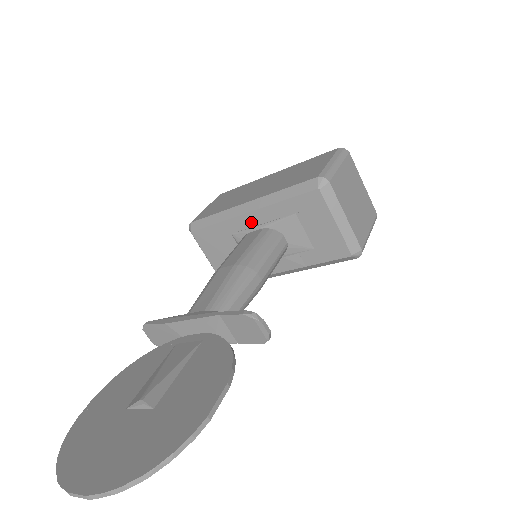
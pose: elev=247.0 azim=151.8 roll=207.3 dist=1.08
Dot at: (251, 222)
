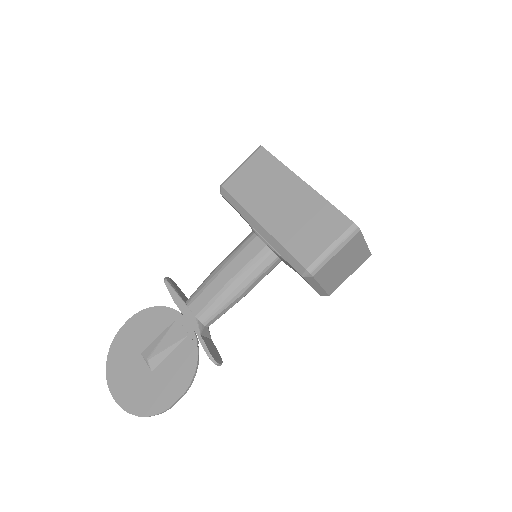
Dot at: occluded
